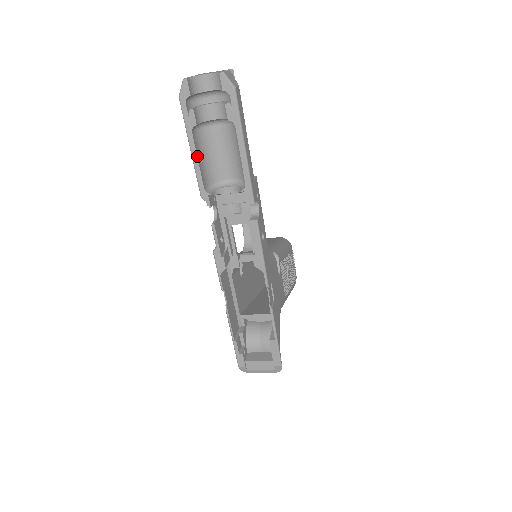
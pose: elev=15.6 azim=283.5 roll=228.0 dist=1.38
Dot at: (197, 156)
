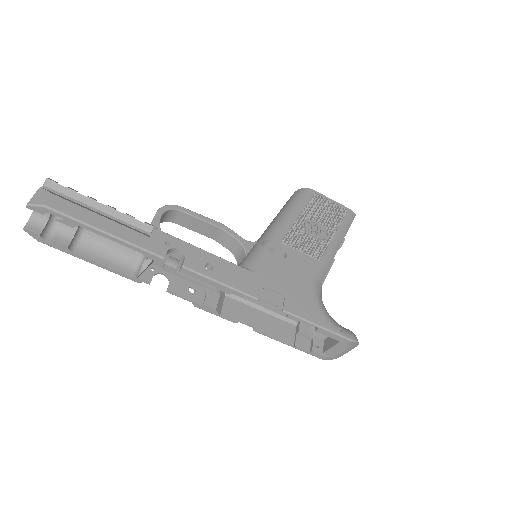
Dot at: (97, 263)
